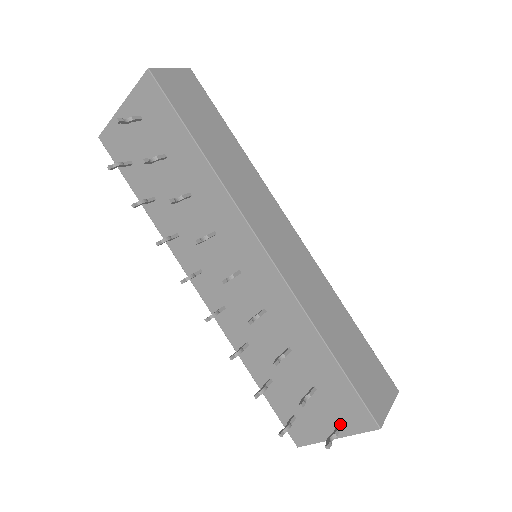
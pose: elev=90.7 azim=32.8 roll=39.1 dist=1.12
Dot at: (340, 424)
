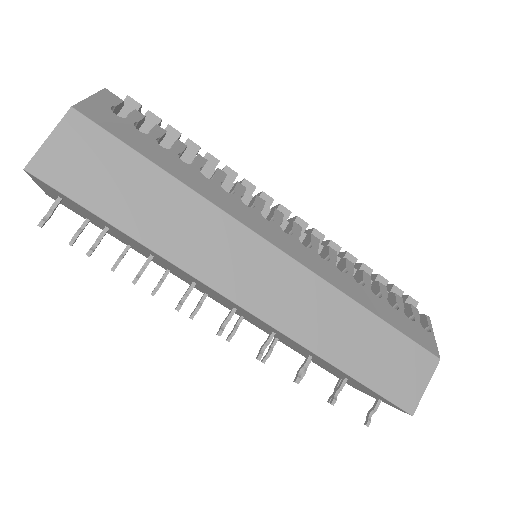
Dot at: (379, 399)
